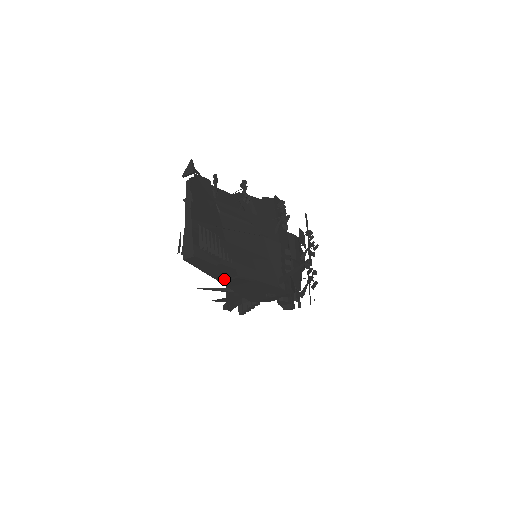
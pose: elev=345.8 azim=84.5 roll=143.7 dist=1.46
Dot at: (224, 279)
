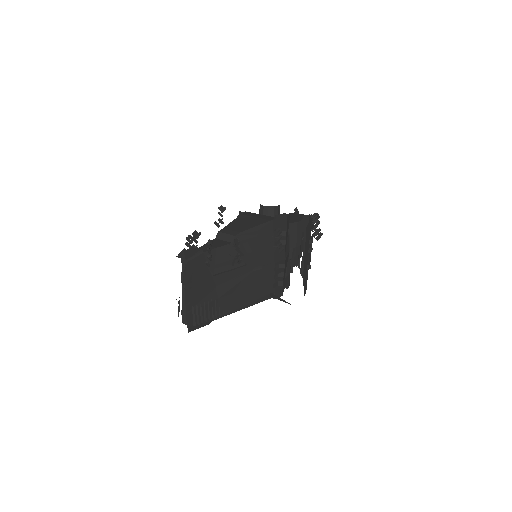
Dot at: occluded
